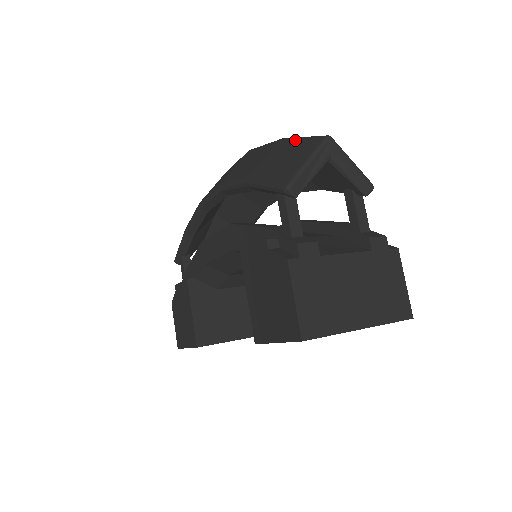
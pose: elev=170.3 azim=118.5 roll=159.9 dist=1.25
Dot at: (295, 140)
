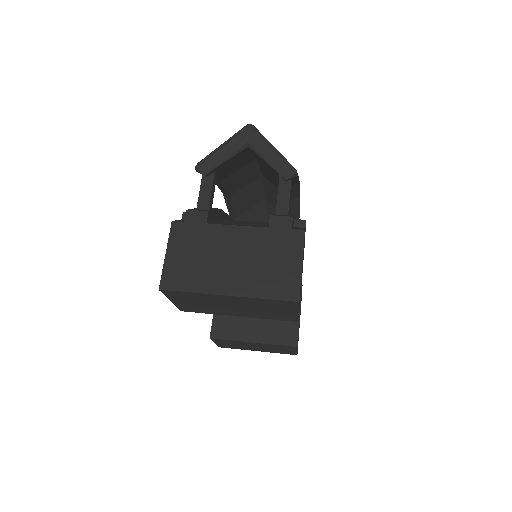
Dot at: occluded
